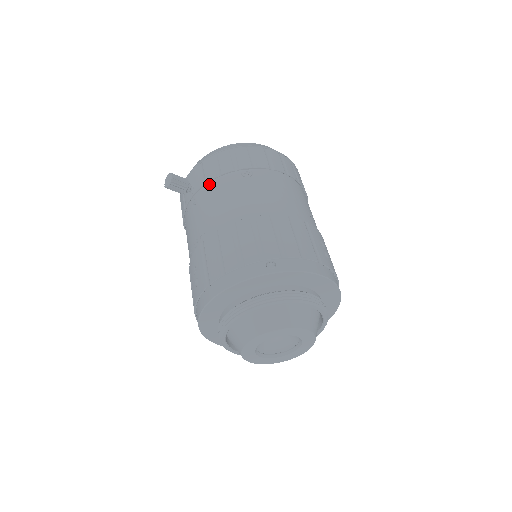
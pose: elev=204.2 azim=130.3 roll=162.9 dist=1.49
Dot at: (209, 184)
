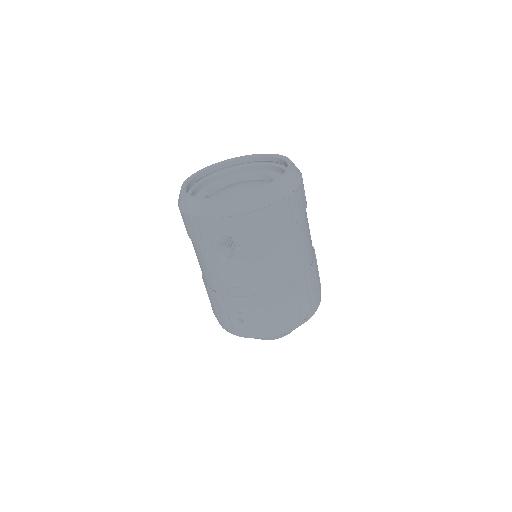
Dot at: (255, 243)
